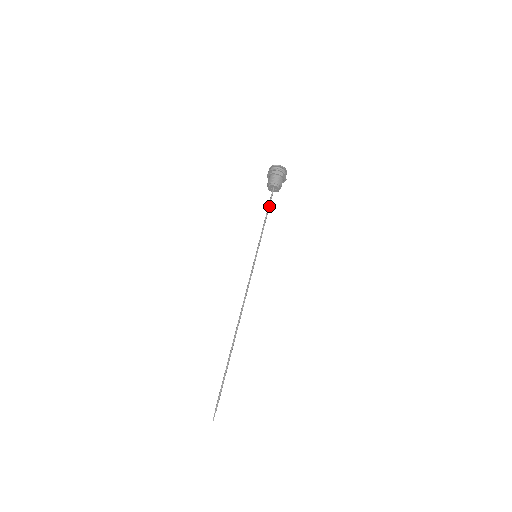
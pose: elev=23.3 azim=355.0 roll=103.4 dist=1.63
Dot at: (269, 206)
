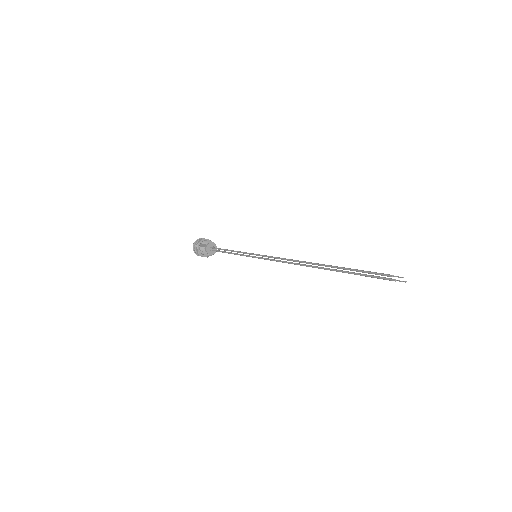
Dot at: (221, 249)
